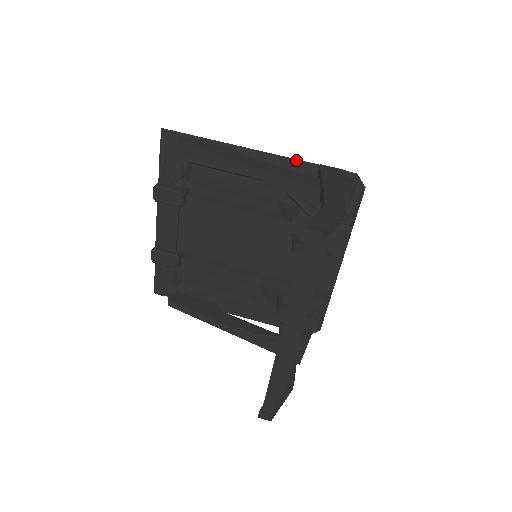
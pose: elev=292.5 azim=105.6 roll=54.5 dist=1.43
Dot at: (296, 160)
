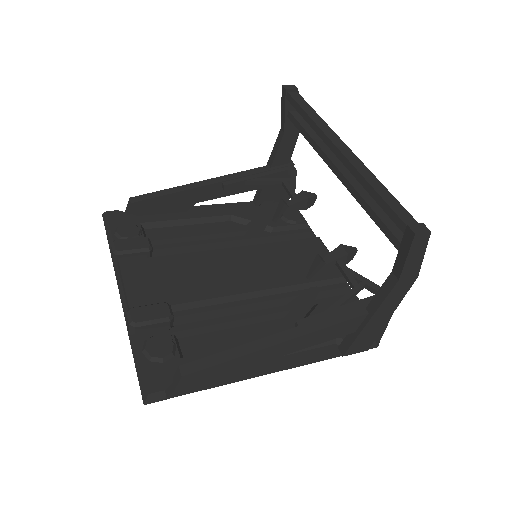
Dot at: (234, 203)
